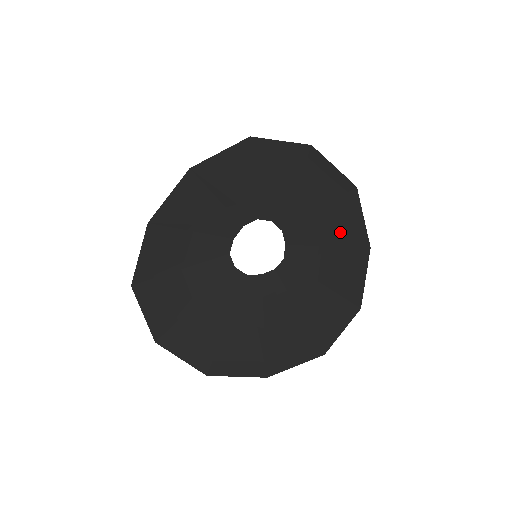
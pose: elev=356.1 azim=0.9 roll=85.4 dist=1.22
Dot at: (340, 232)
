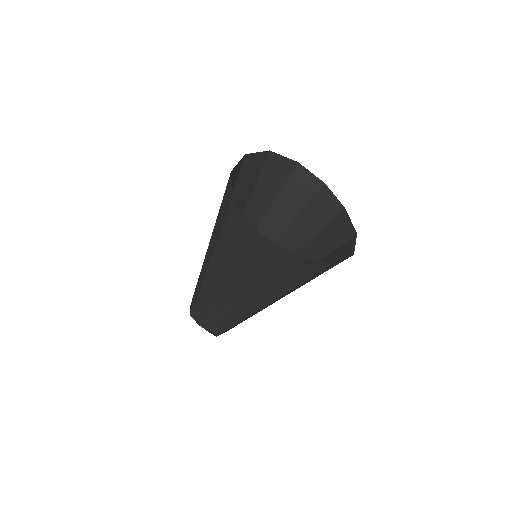
Dot at: (312, 225)
